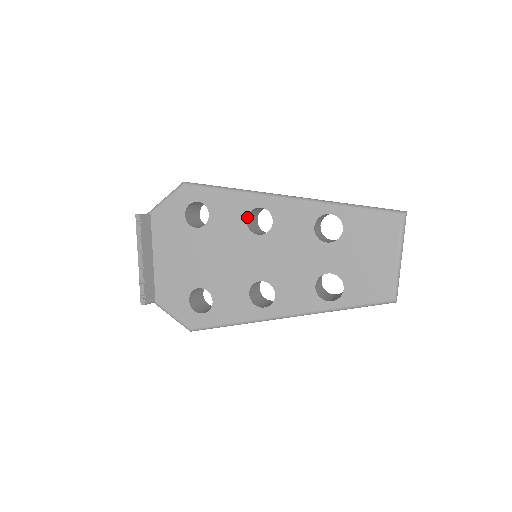
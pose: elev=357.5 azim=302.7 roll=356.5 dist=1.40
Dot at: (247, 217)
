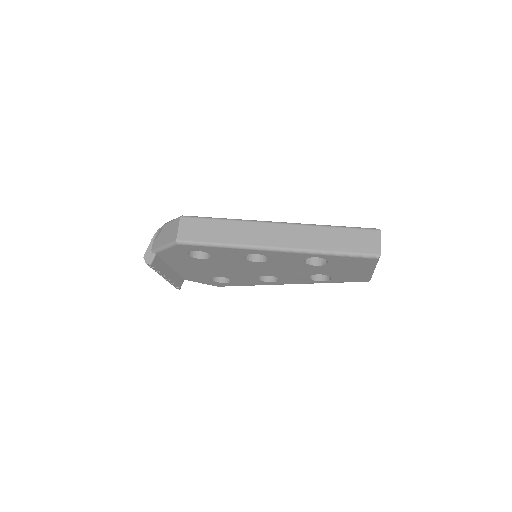
Dot at: (245, 256)
